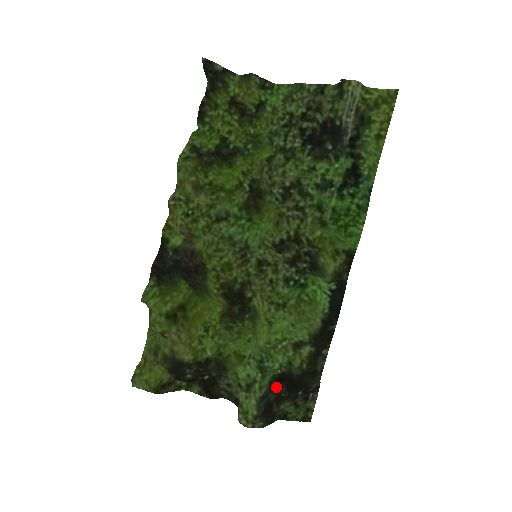
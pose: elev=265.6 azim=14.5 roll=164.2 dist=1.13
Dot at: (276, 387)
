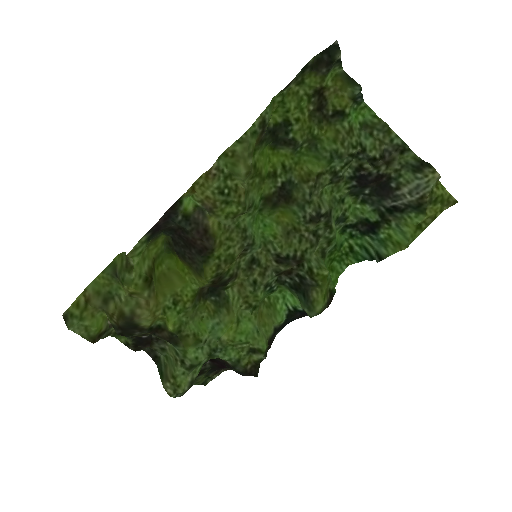
Dot at: (205, 364)
